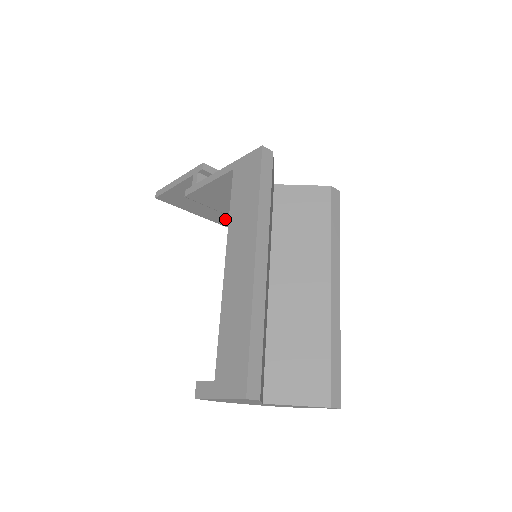
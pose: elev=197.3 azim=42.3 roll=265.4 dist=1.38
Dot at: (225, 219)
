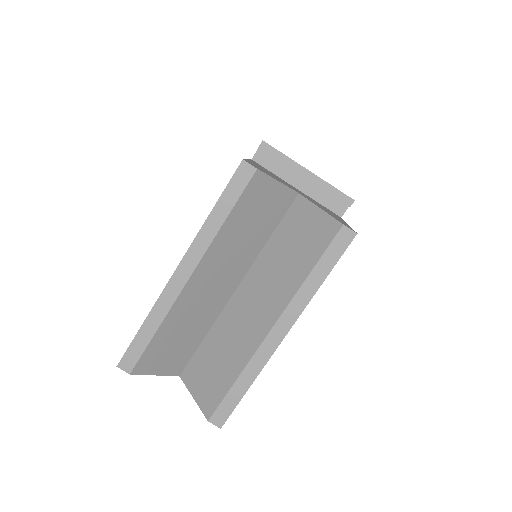
Dot at: occluded
